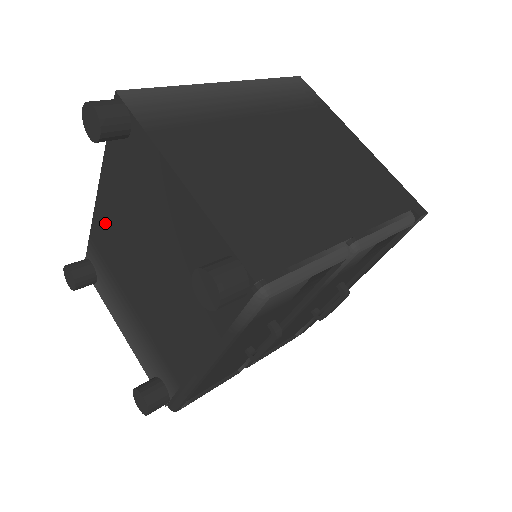
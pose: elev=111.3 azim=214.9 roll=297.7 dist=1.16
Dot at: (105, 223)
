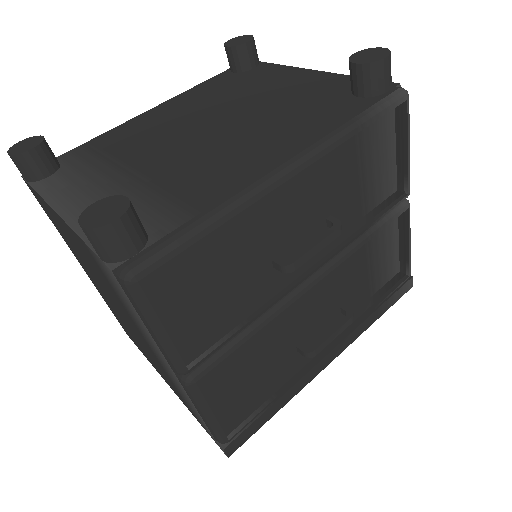
Dot at: (146, 121)
